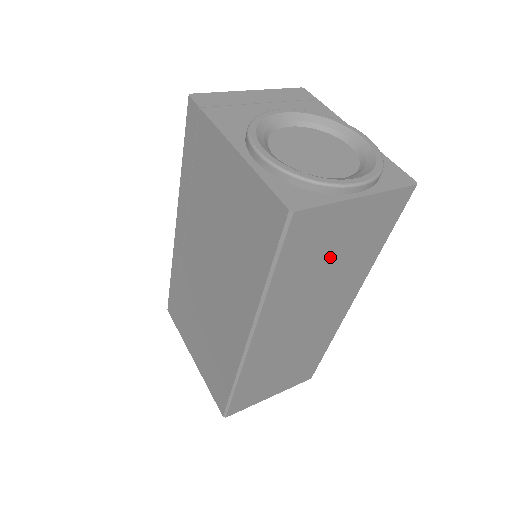
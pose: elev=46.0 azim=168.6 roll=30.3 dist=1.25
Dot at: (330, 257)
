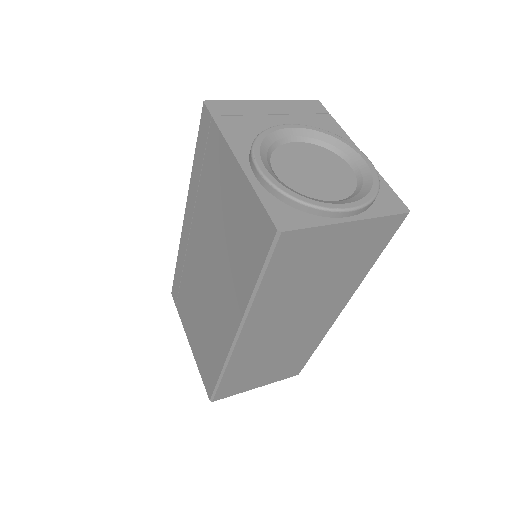
Dot at: (318, 271)
